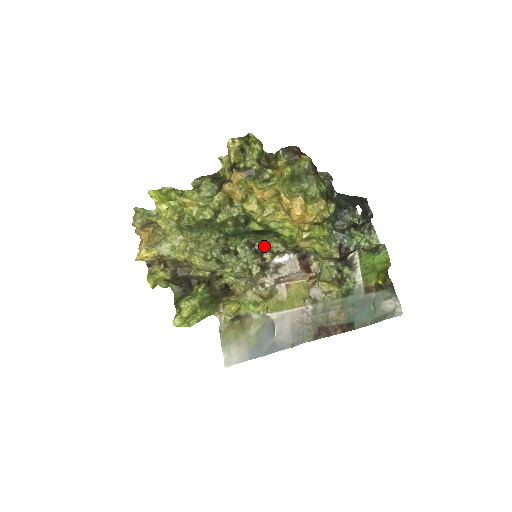
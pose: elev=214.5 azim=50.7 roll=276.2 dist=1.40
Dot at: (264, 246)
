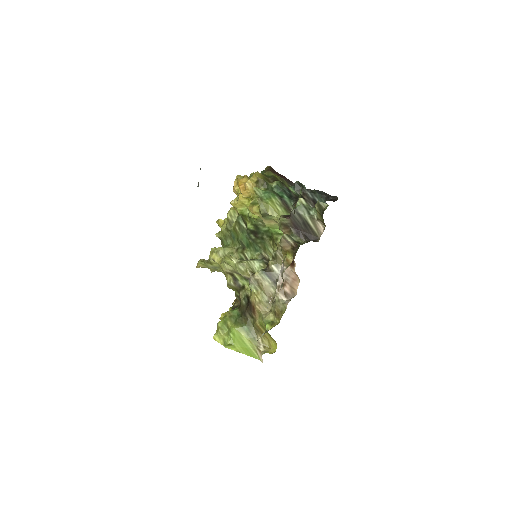
Dot at: occluded
